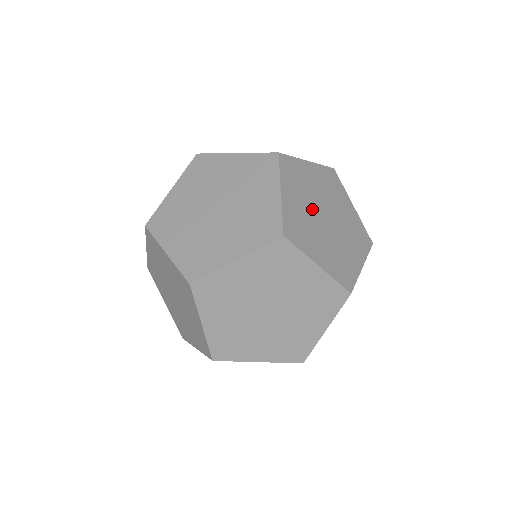
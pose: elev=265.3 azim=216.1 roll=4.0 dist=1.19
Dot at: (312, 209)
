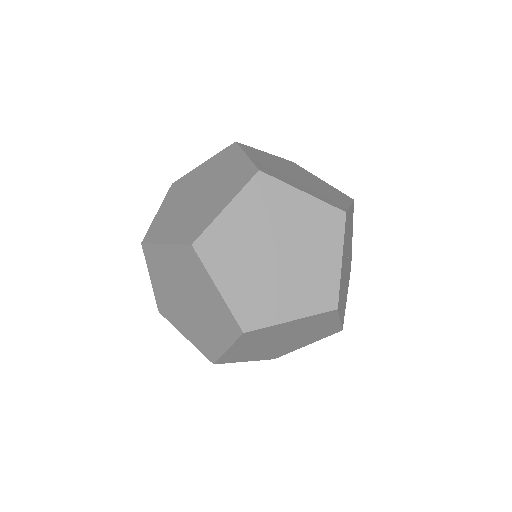
Dot at: (281, 169)
